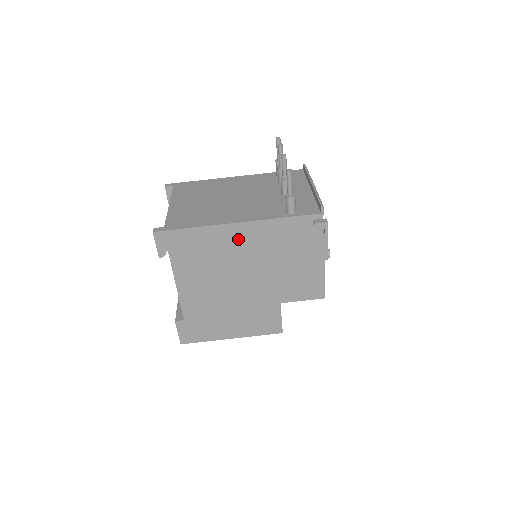
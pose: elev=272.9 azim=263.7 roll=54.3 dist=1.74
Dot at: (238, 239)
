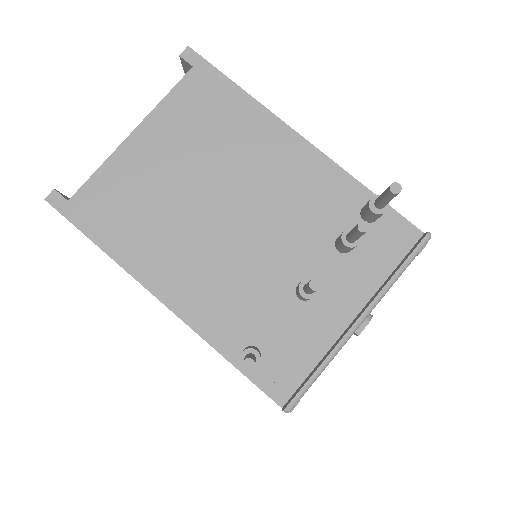
Dot at: occluded
